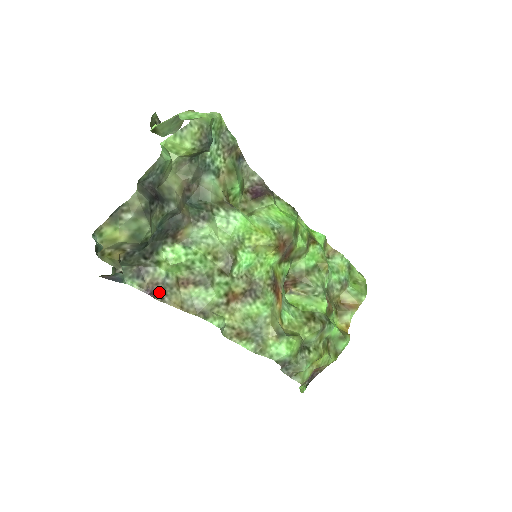
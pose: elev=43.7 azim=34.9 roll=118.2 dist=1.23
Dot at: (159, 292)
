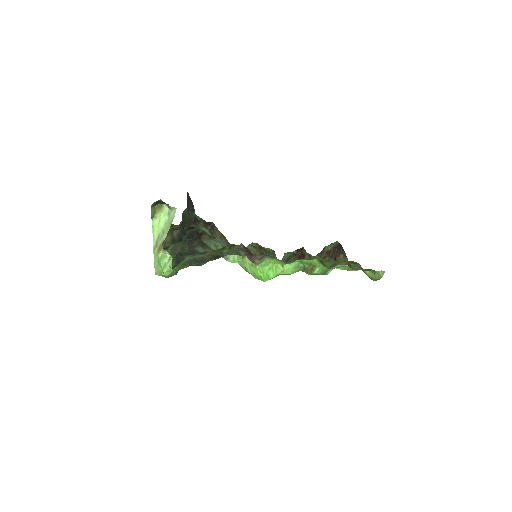
Dot at: (211, 226)
